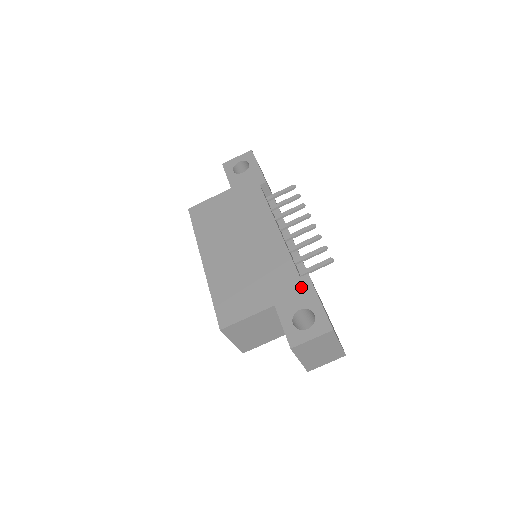
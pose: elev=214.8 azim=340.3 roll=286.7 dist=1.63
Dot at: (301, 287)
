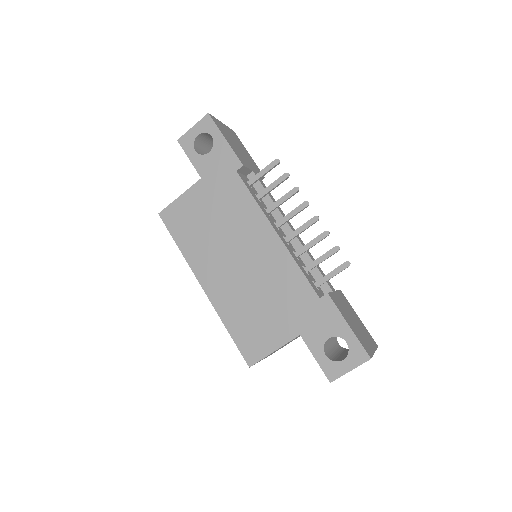
Dot at: (324, 311)
